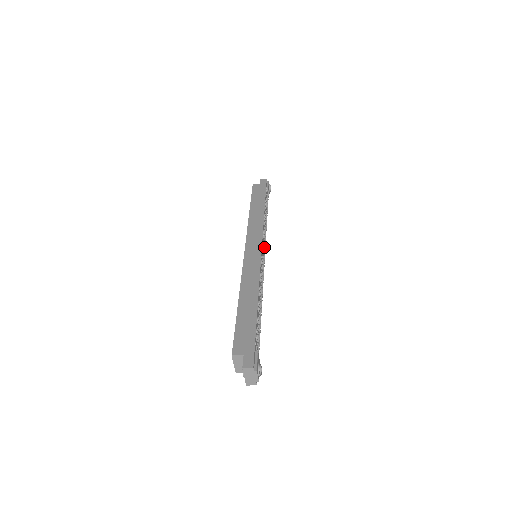
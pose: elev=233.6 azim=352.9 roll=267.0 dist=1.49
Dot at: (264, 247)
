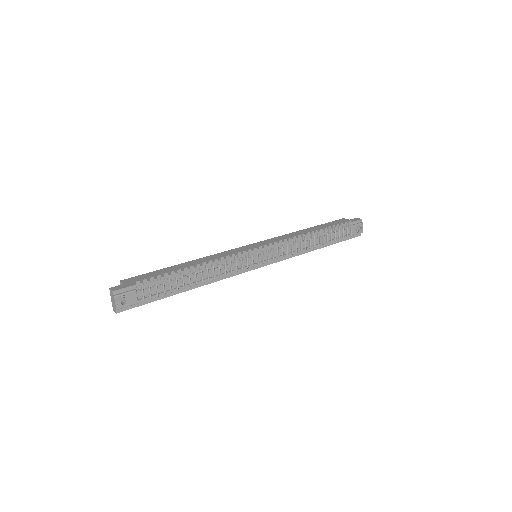
Dot at: (273, 255)
